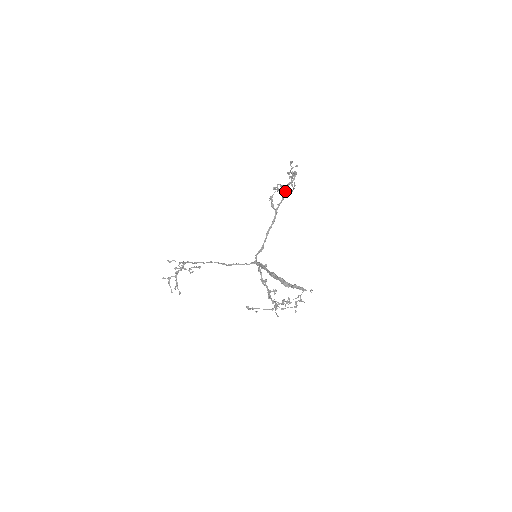
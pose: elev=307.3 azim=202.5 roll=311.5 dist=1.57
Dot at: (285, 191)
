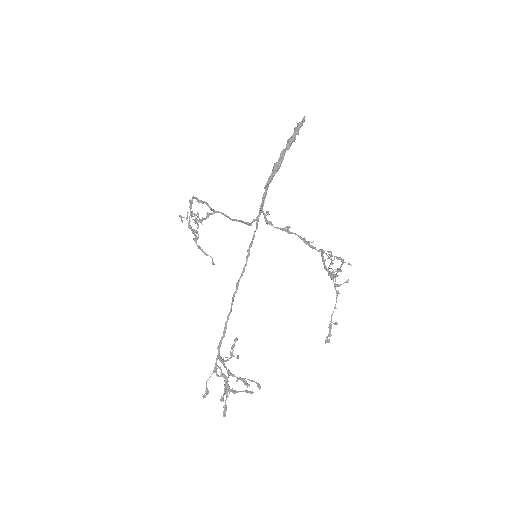
Dot at: (201, 201)
